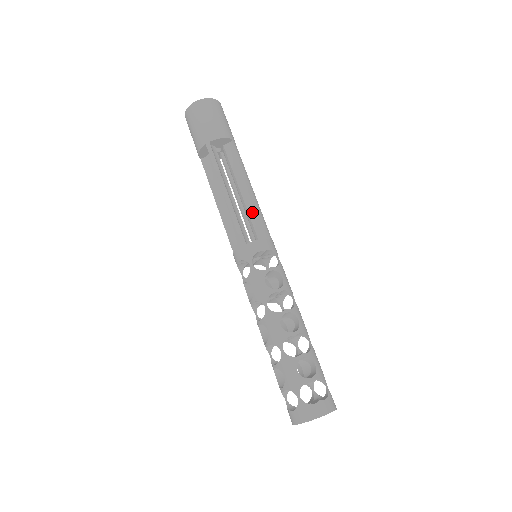
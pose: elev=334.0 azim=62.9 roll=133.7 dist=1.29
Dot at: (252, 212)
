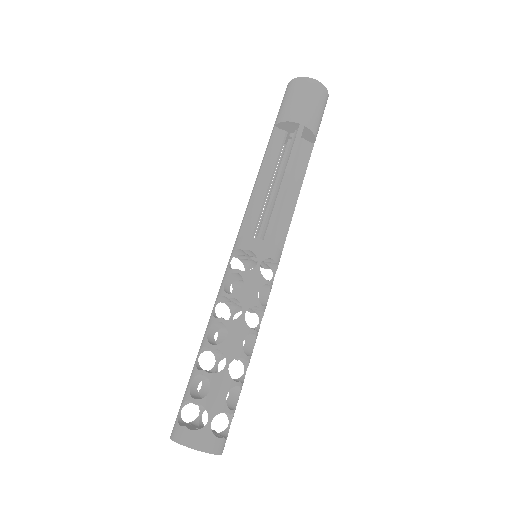
Dot at: (273, 207)
